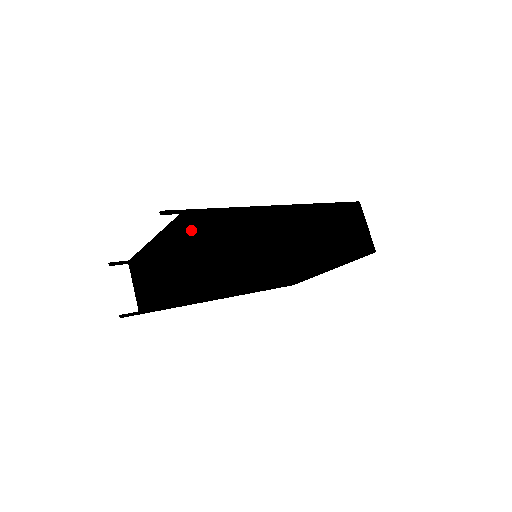
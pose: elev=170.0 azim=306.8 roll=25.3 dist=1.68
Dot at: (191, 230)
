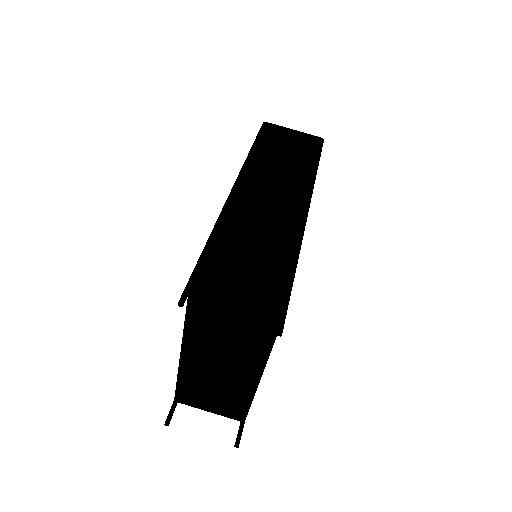
Dot at: (221, 283)
